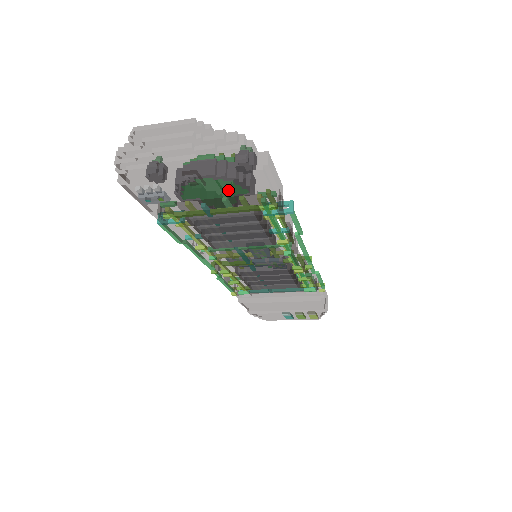
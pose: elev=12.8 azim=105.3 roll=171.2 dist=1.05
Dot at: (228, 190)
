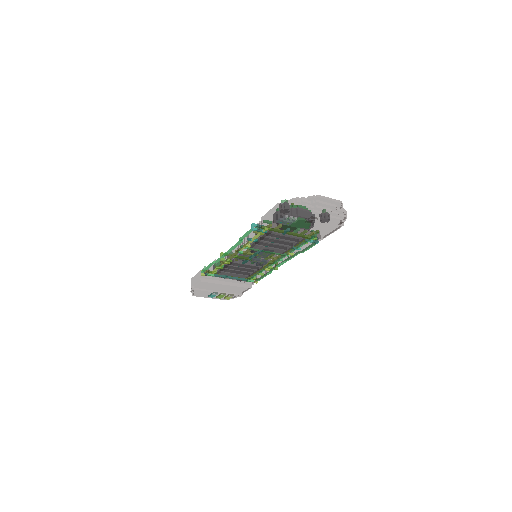
Dot at: (316, 229)
